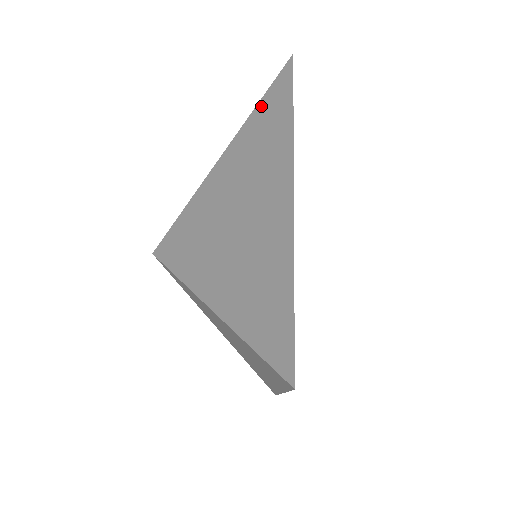
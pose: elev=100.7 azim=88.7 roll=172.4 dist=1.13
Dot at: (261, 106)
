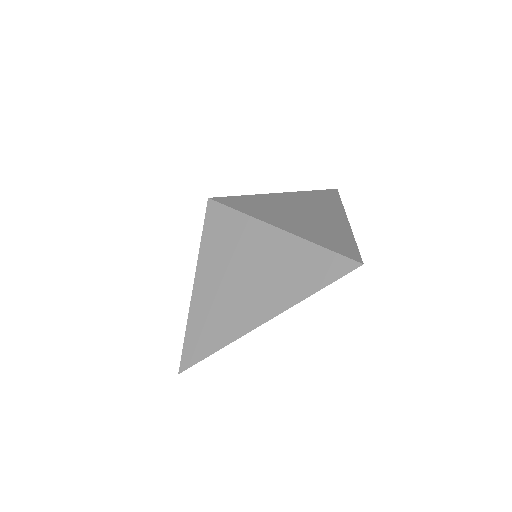
Dot at: (322, 253)
